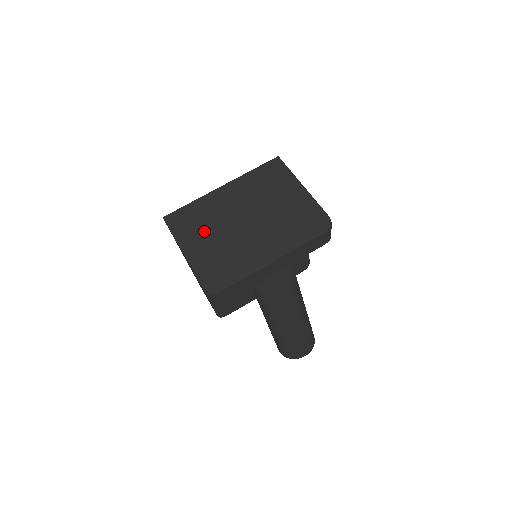
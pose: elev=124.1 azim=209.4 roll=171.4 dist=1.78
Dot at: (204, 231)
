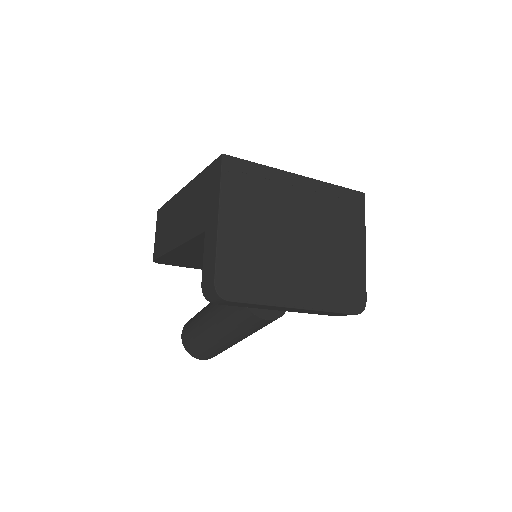
Dot at: (254, 213)
